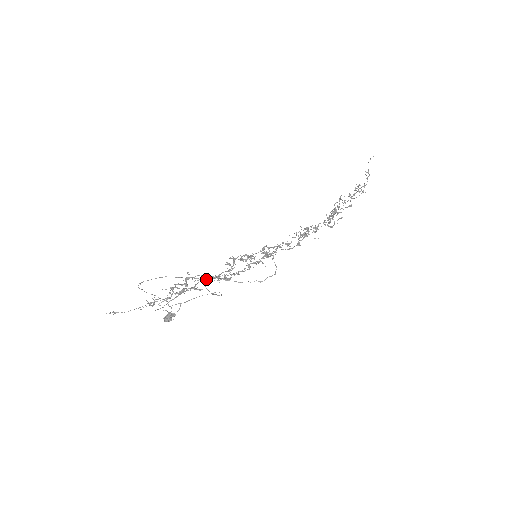
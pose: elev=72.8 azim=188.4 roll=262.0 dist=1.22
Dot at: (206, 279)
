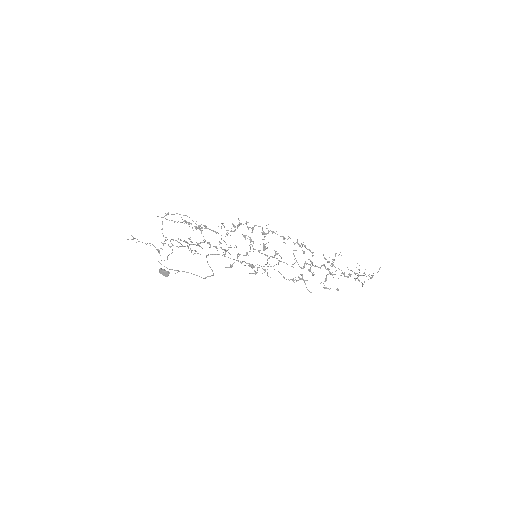
Dot at: occluded
